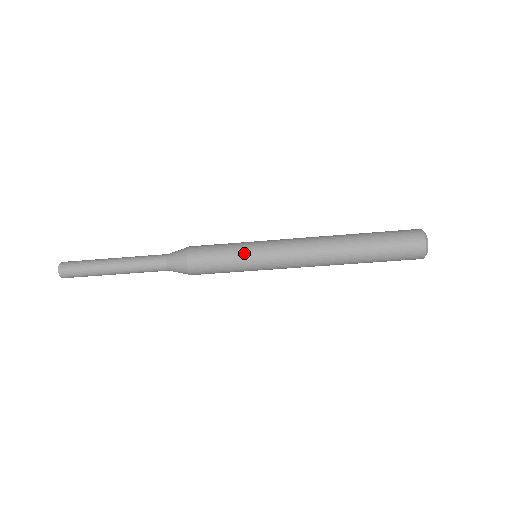
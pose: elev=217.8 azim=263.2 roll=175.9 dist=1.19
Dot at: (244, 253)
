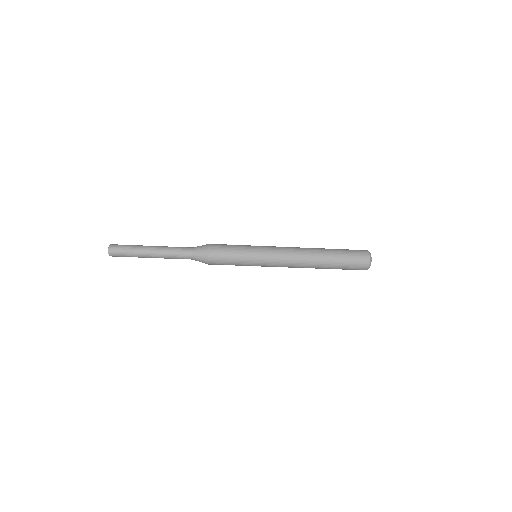
Dot at: (249, 264)
